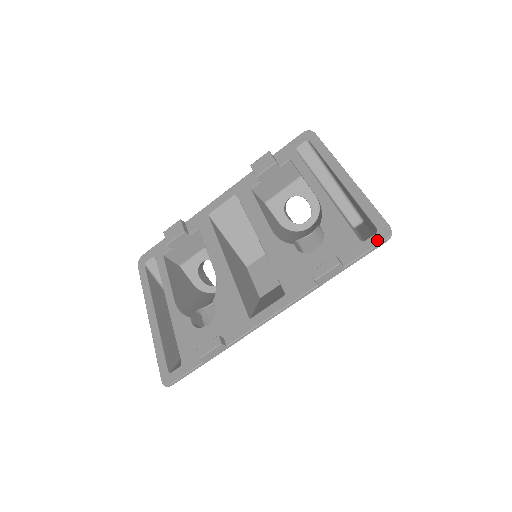
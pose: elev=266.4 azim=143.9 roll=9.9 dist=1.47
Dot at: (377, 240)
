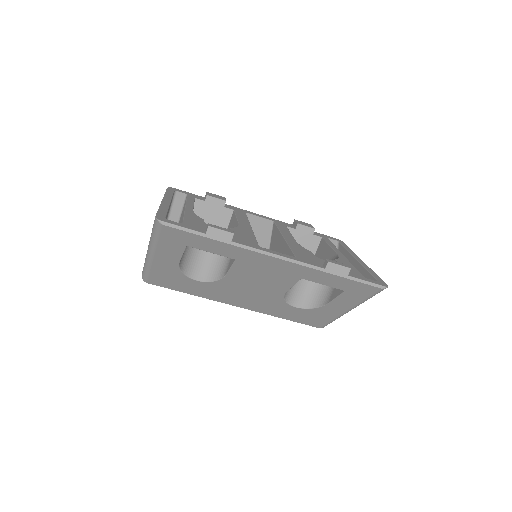
Dot at: (377, 282)
